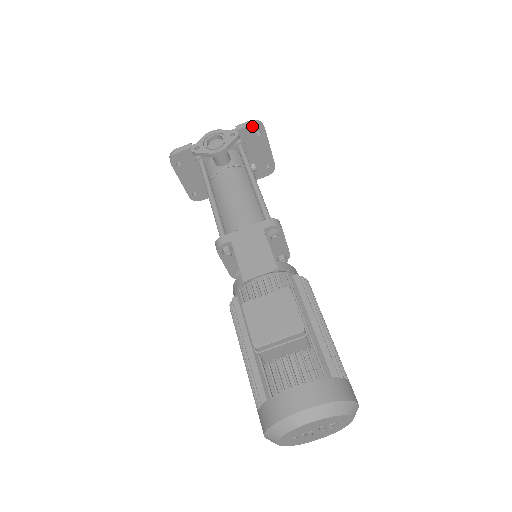
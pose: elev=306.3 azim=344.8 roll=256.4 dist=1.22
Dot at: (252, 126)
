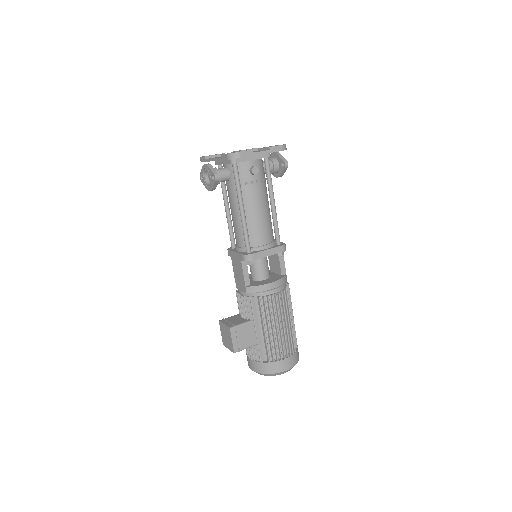
Dot at: (229, 159)
